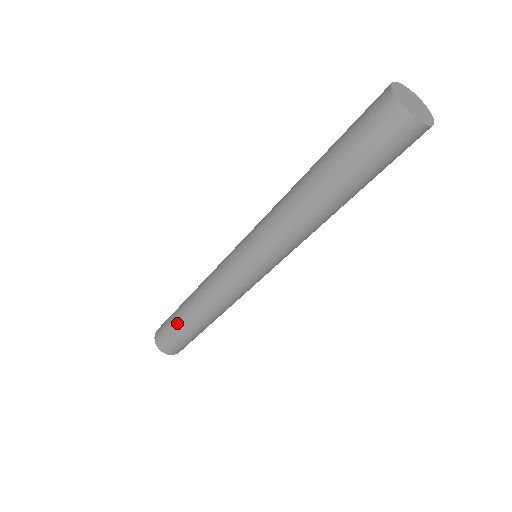
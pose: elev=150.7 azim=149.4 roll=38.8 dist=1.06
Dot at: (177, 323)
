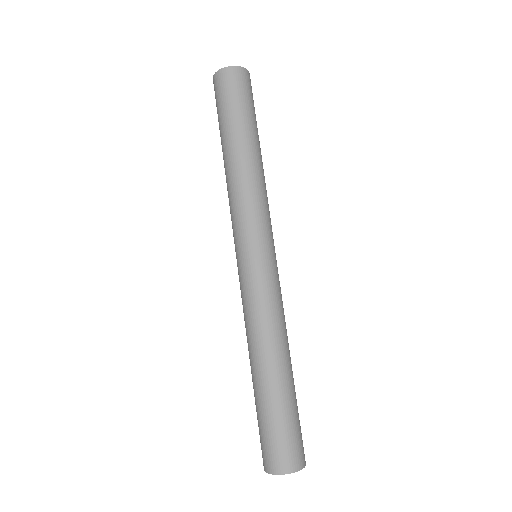
Dot at: (255, 402)
